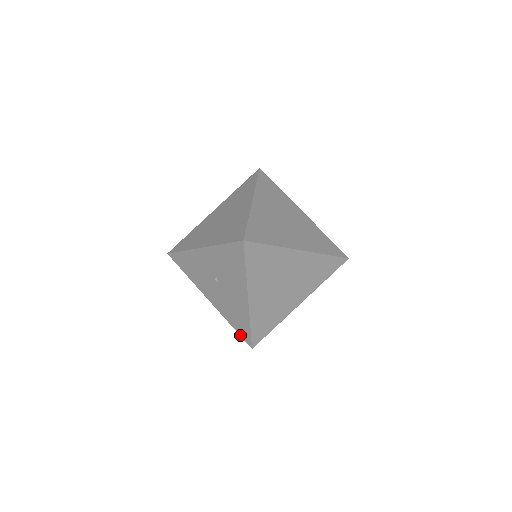
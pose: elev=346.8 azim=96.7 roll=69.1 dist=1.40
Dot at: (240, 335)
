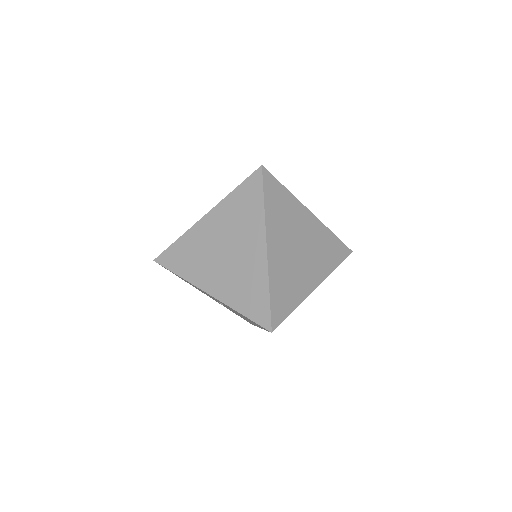
Dot at: occluded
